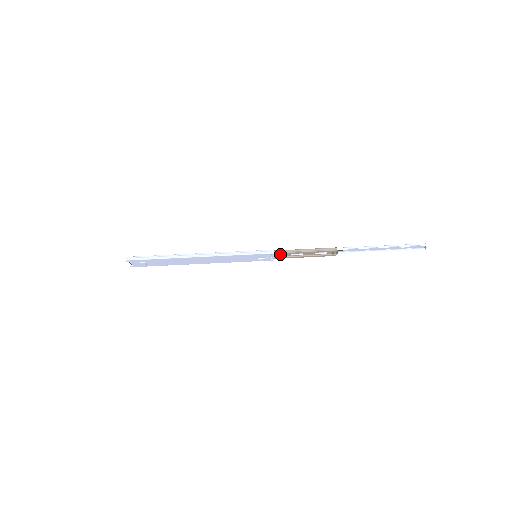
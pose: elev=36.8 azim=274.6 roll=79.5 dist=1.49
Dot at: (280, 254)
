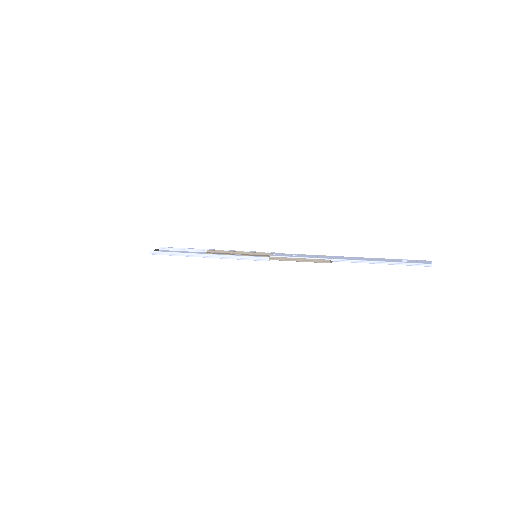
Dot at: (277, 258)
